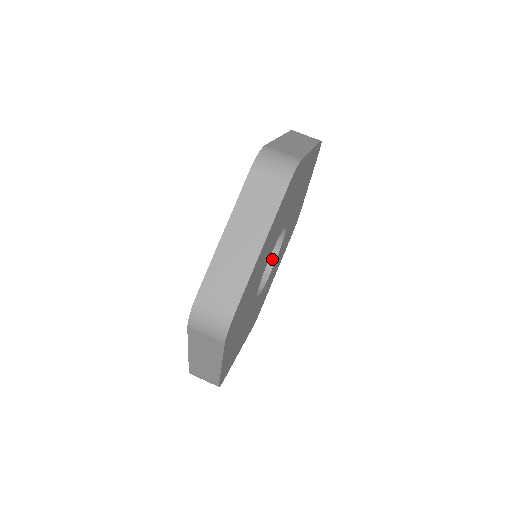
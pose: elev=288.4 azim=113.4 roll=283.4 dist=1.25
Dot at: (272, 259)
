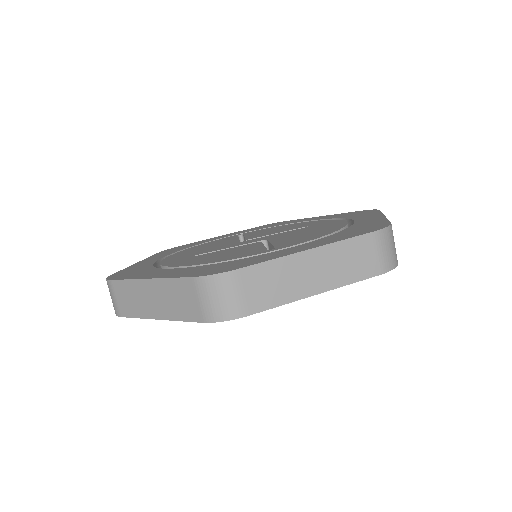
Dot at: occluded
